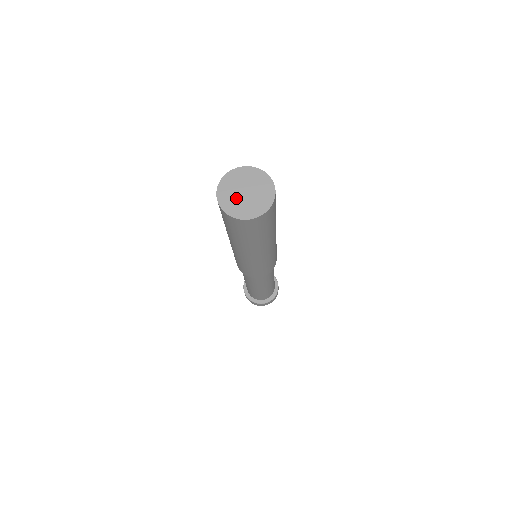
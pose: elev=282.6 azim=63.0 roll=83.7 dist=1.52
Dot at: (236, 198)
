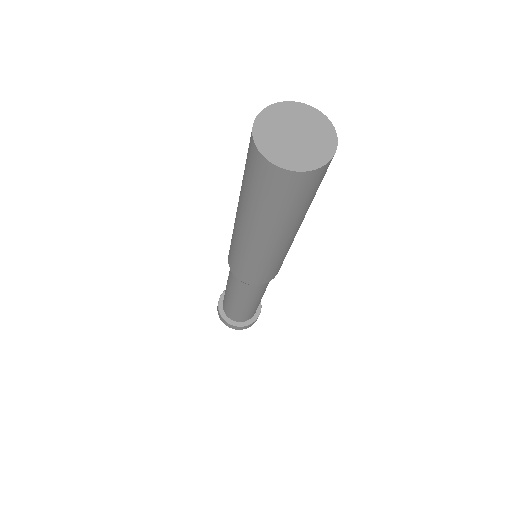
Dot at: (279, 130)
